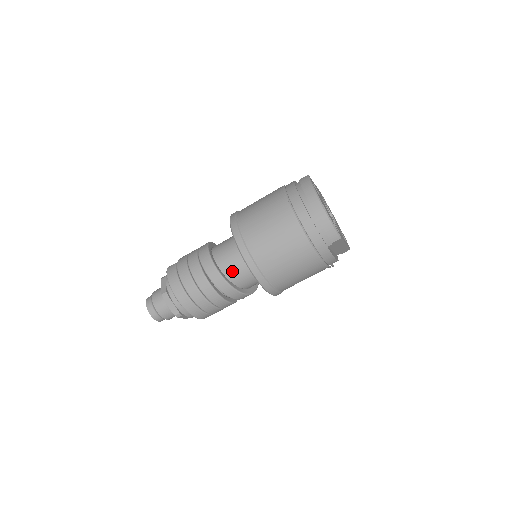
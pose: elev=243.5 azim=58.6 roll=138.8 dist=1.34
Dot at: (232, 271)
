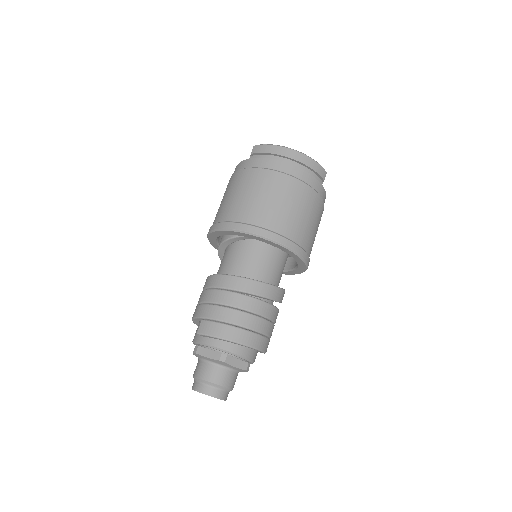
Dot at: (266, 274)
